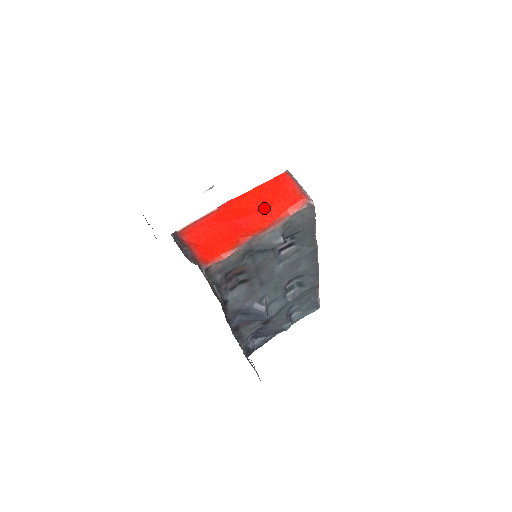
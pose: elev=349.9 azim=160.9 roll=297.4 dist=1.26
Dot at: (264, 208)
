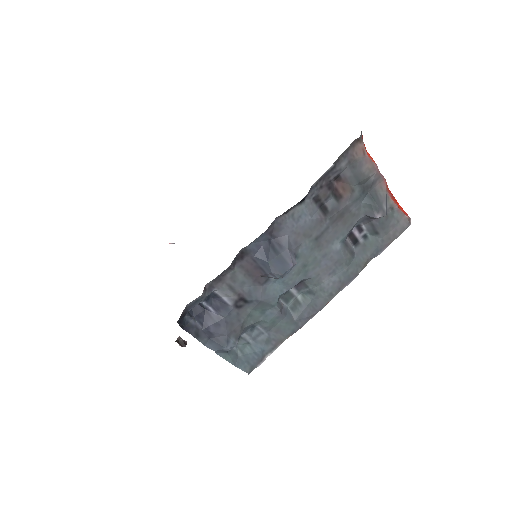
Dot at: occluded
